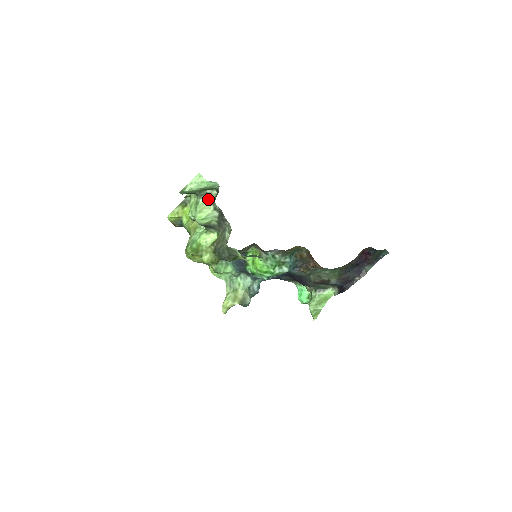
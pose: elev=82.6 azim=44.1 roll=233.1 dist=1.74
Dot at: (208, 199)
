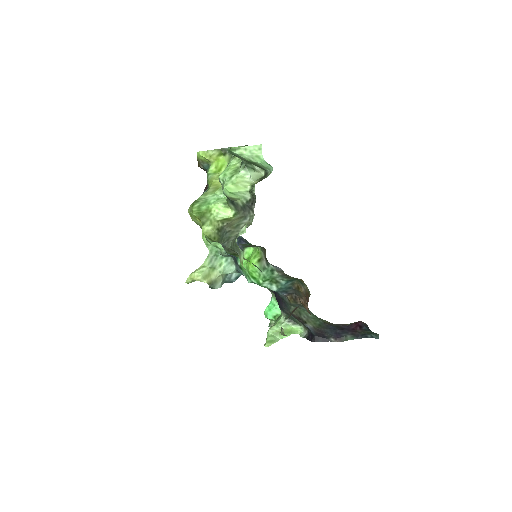
Dot at: (251, 176)
